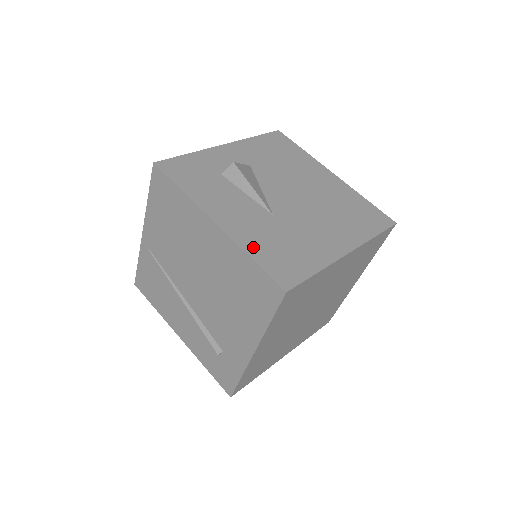
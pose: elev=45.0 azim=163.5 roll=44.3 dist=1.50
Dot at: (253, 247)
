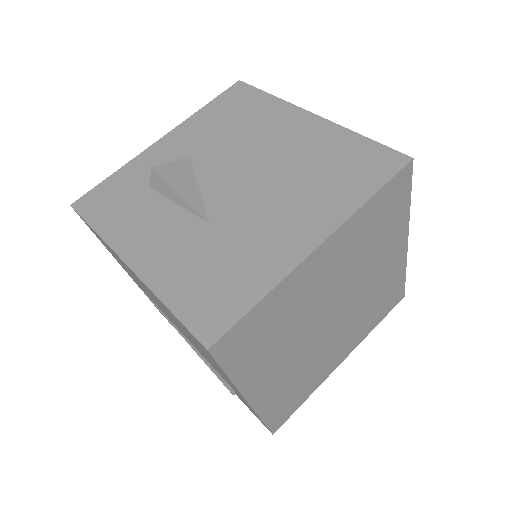
Dot at: (171, 288)
